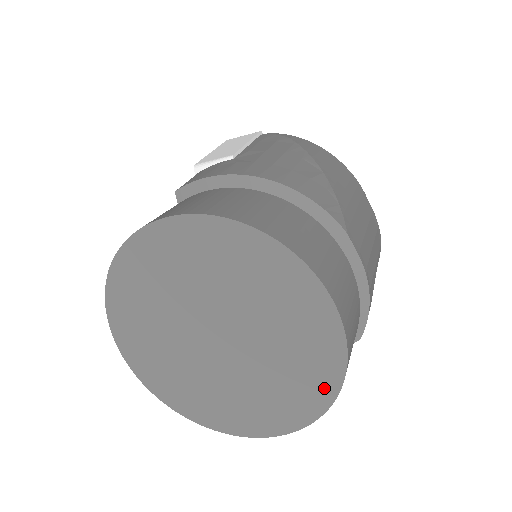
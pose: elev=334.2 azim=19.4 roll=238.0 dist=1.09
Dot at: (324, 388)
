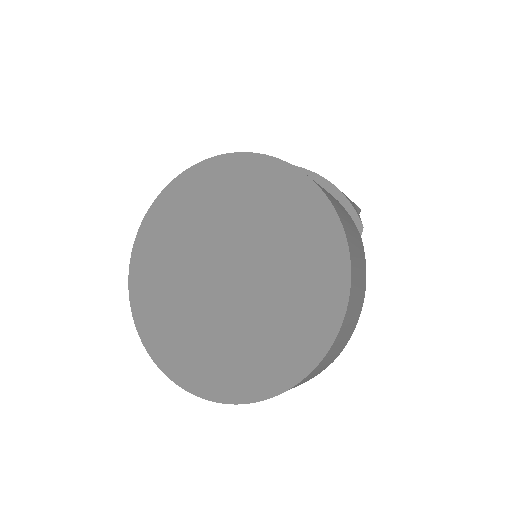
Dot at: (328, 232)
